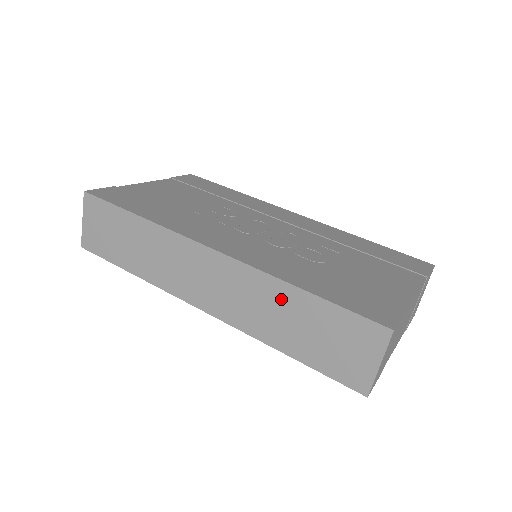
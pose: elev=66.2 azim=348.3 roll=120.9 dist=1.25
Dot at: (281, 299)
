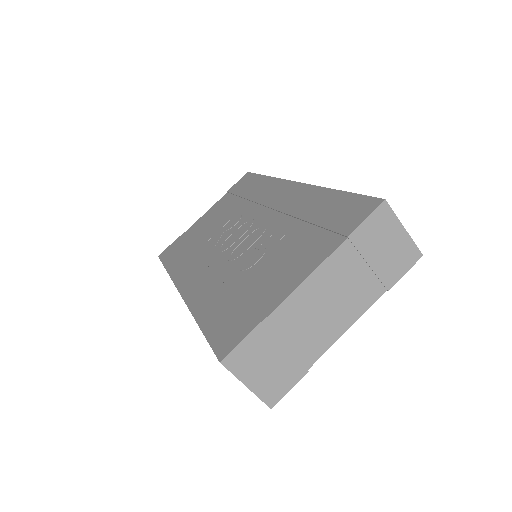
Dot at: occluded
